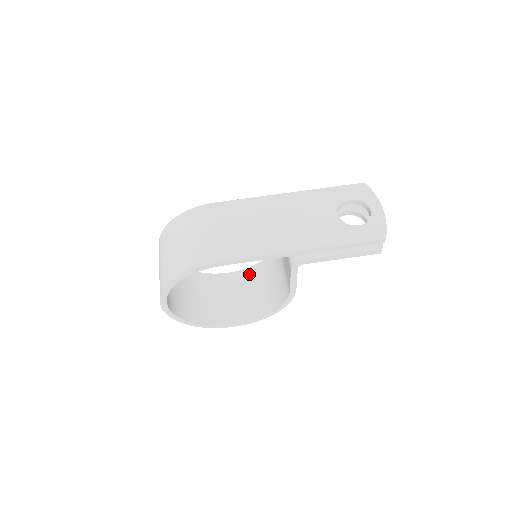
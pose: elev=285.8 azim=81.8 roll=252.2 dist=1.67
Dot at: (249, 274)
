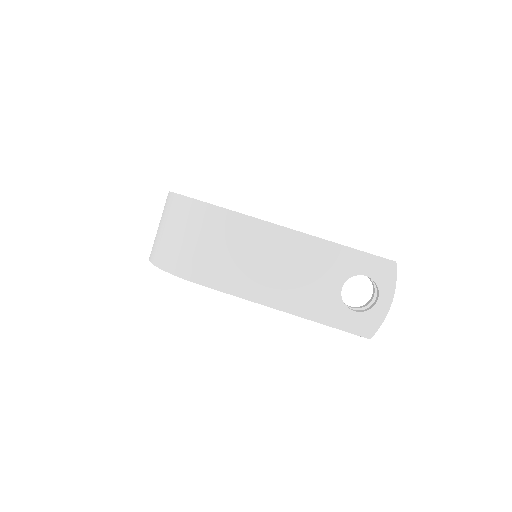
Dot at: occluded
